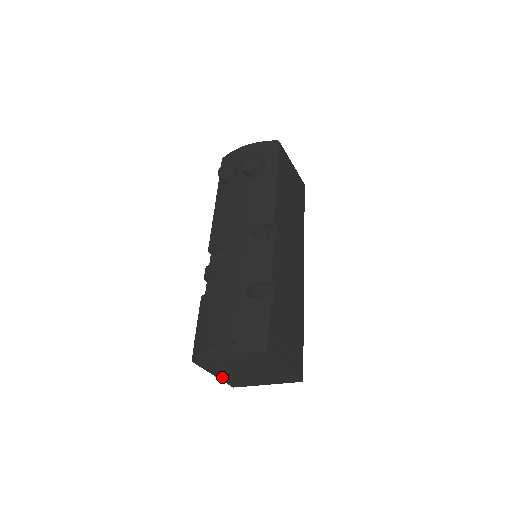
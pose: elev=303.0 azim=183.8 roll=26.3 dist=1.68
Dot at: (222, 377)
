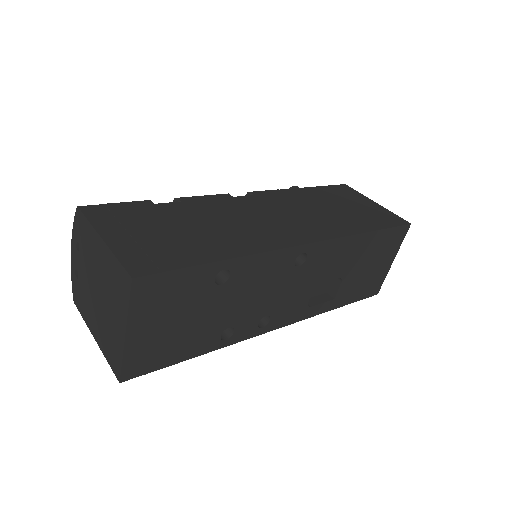
Dot at: (100, 341)
